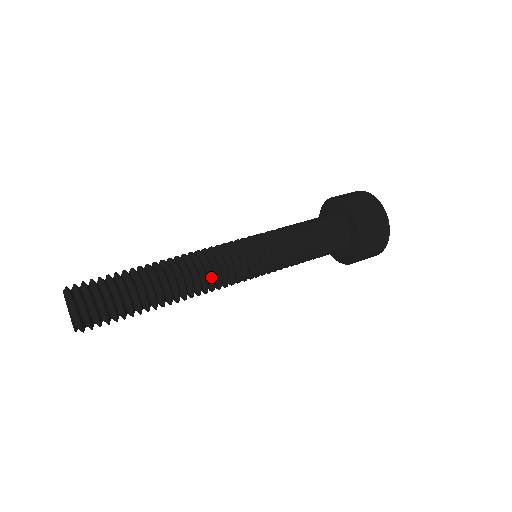
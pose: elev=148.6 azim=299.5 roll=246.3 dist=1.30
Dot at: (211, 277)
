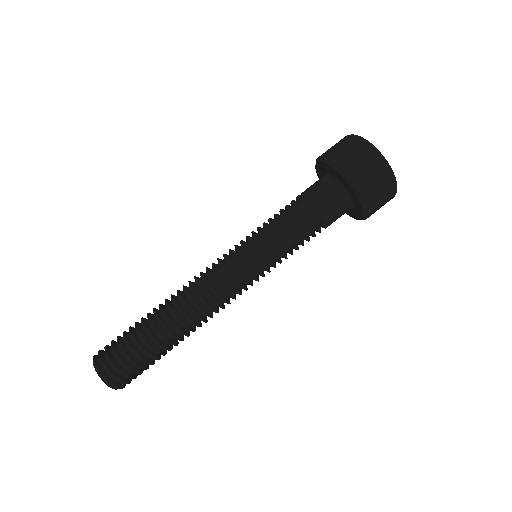
Dot at: (217, 305)
